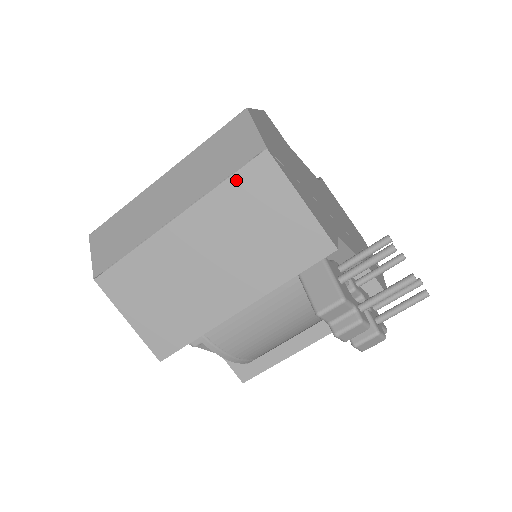
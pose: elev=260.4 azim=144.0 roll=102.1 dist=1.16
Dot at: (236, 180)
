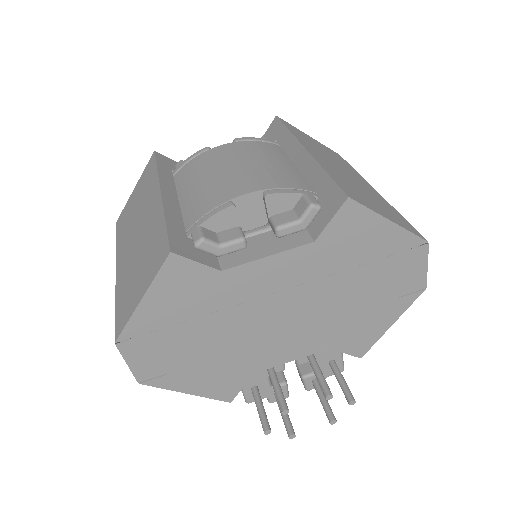
Dot at: occluded
